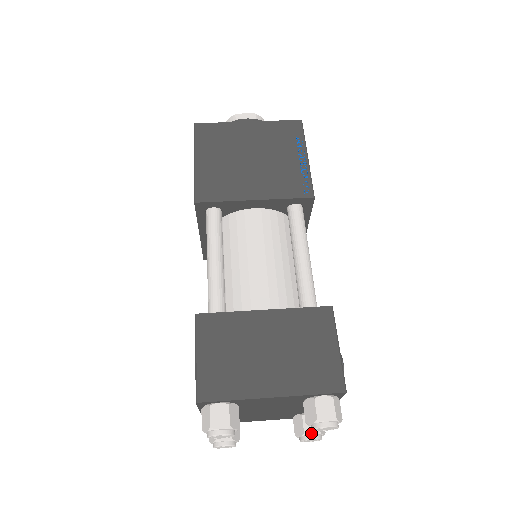
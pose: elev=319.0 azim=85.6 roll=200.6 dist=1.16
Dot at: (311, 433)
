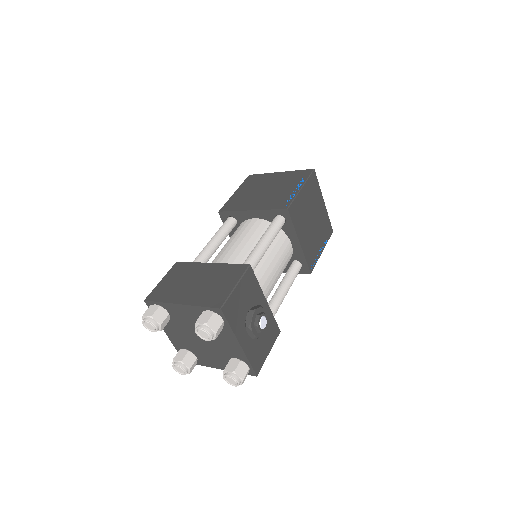
Dot at: (228, 370)
